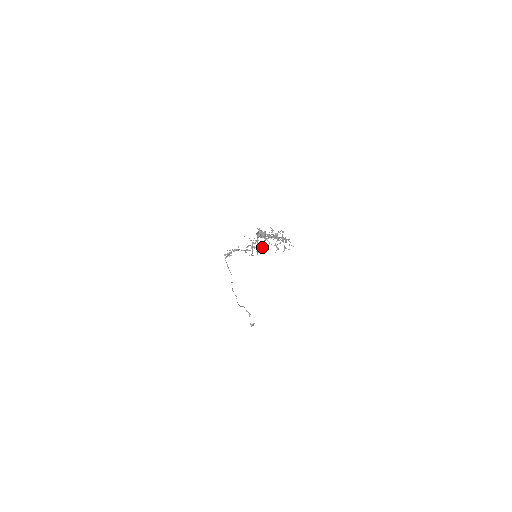
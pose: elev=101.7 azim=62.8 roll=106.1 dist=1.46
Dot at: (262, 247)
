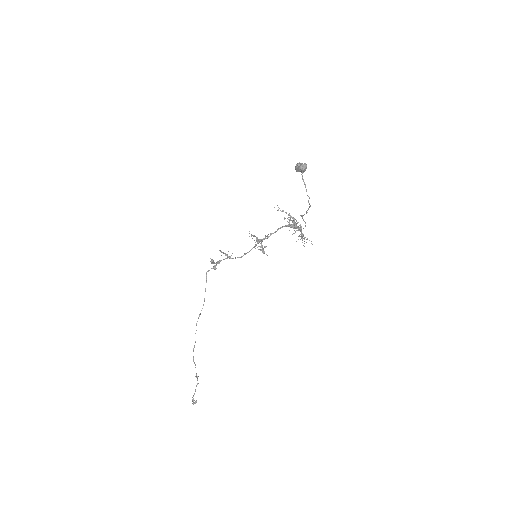
Dot at: occluded
